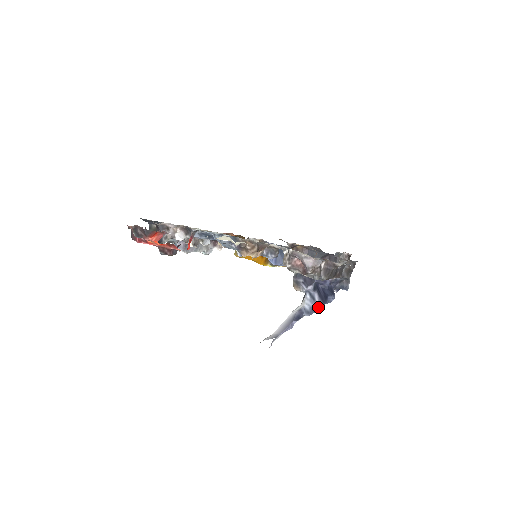
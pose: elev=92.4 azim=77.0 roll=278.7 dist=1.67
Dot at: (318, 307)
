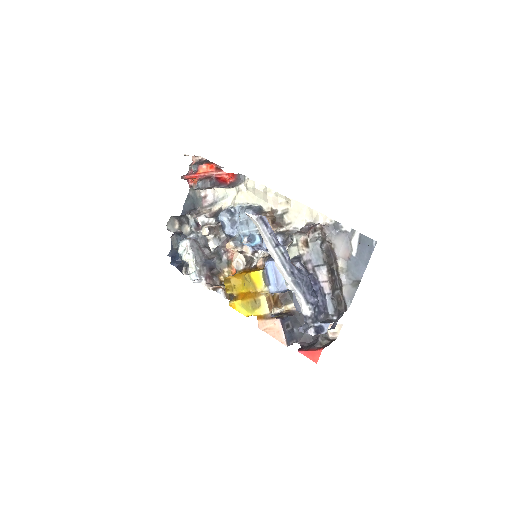
Dot at: (304, 274)
